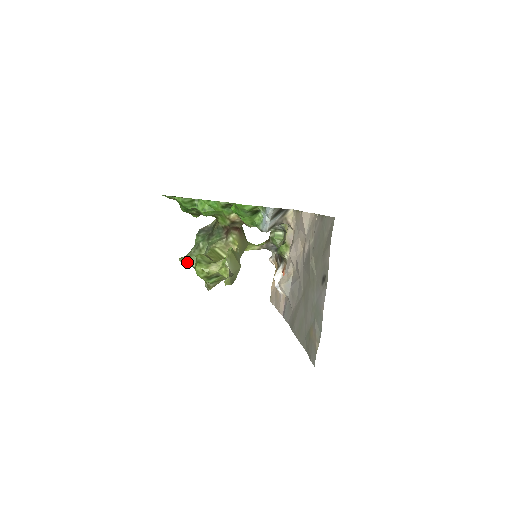
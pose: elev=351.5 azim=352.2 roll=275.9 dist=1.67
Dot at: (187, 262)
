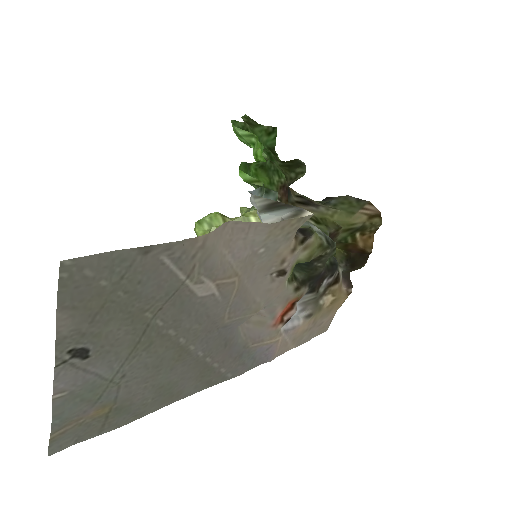
Dot at: occluded
